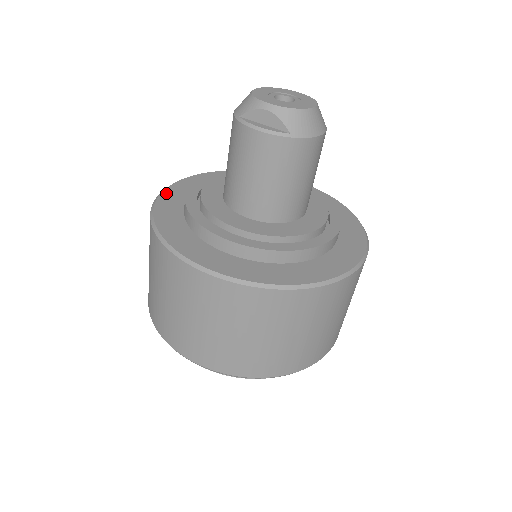
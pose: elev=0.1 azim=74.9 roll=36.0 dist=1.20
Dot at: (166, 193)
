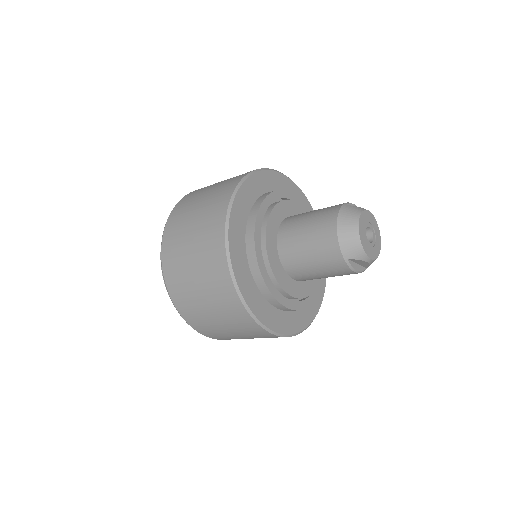
Dot at: (232, 253)
